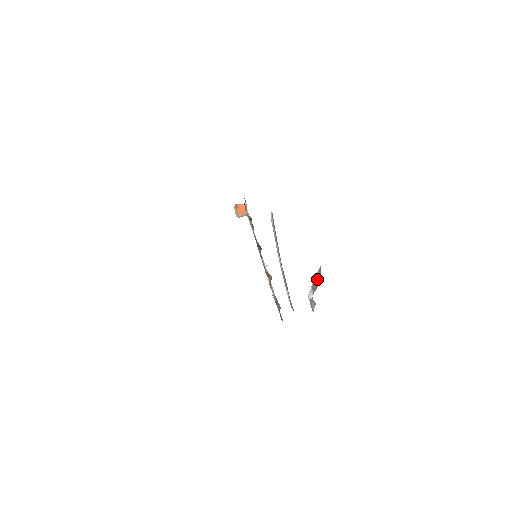
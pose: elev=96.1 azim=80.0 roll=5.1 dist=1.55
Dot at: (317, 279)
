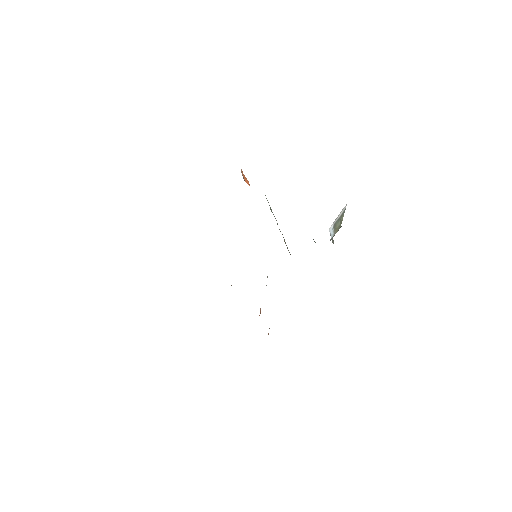
Dot at: (339, 221)
